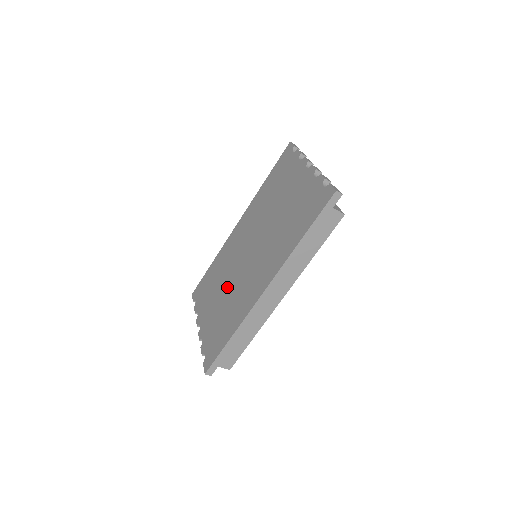
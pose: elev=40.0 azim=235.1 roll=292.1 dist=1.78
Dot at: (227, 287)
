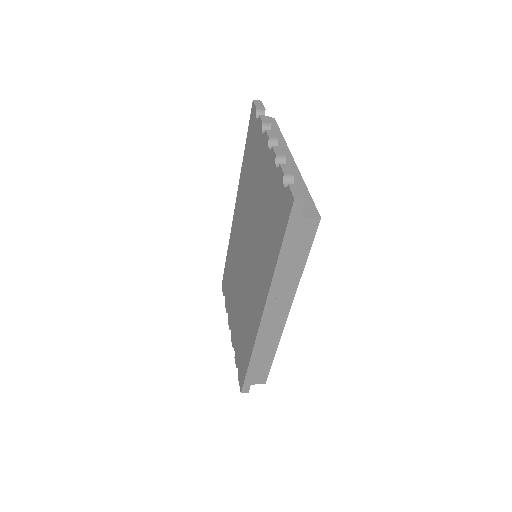
Dot at: (239, 293)
